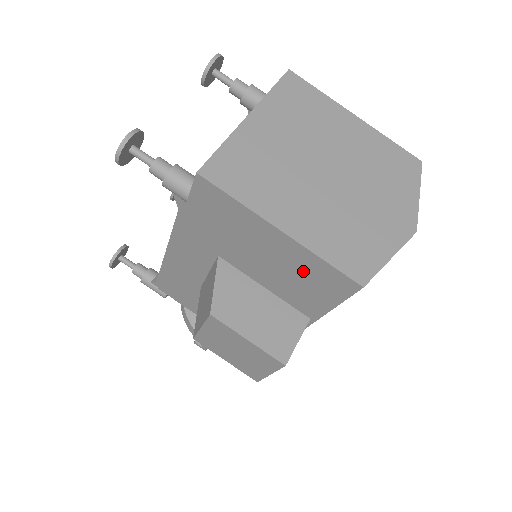
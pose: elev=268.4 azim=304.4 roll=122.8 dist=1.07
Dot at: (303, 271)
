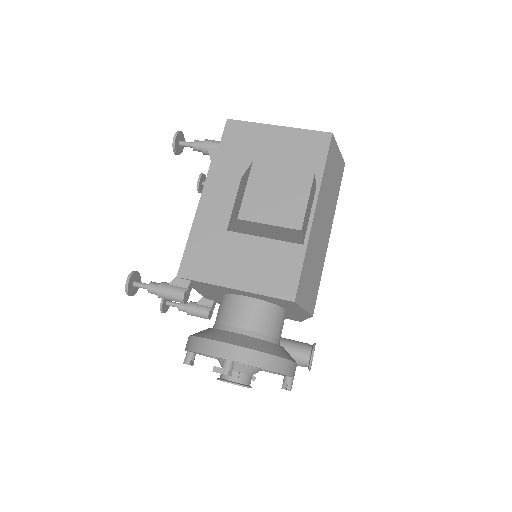
Dot at: (298, 147)
